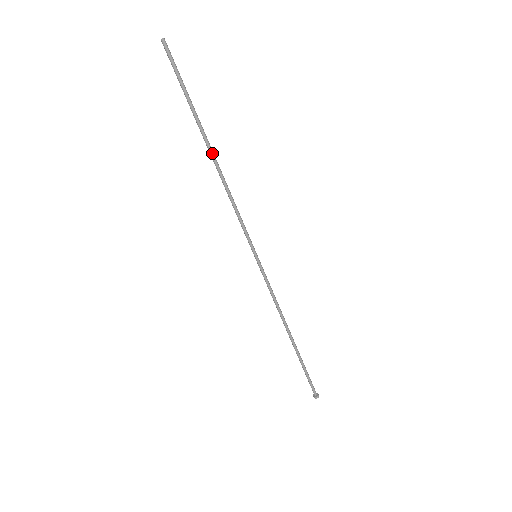
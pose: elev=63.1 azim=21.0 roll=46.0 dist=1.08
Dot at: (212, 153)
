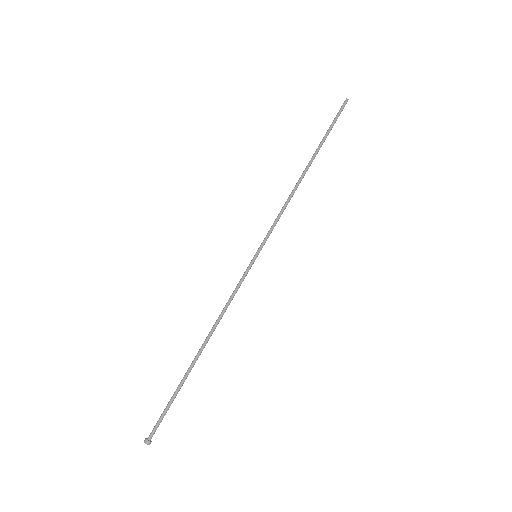
Dot at: (307, 168)
